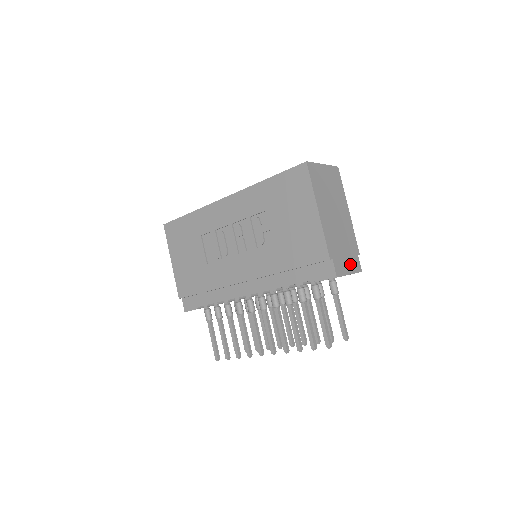
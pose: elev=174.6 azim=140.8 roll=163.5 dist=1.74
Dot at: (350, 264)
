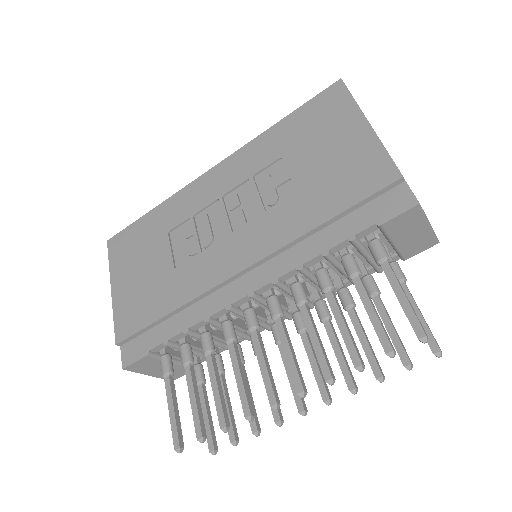
Dot at: occluded
